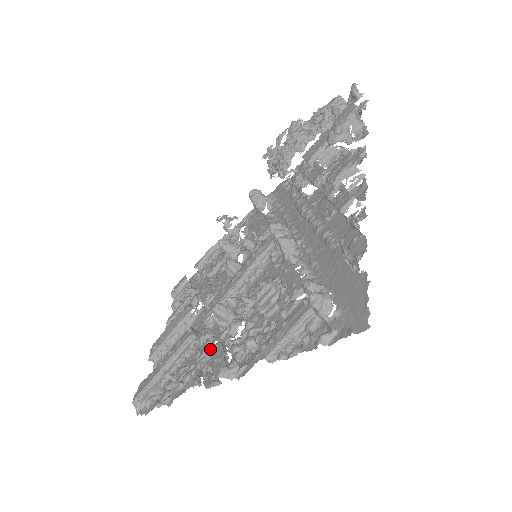
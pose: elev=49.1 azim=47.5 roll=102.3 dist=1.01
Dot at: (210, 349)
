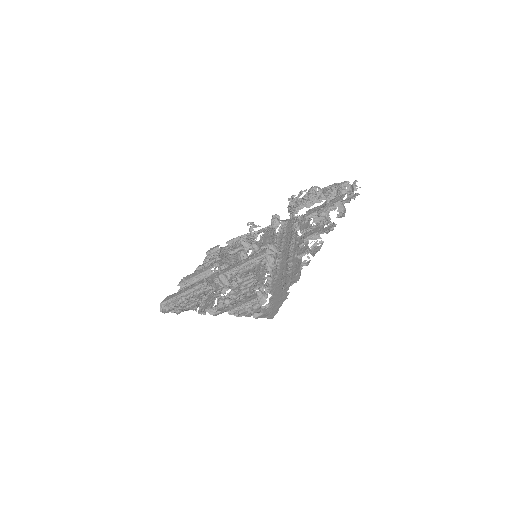
Dot at: (209, 295)
